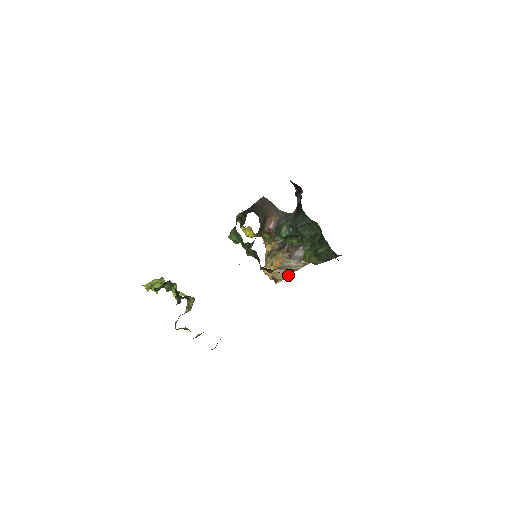
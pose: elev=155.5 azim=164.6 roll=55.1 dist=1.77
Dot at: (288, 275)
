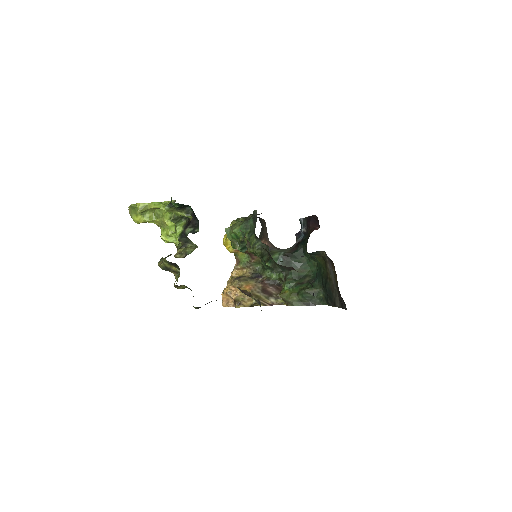
Dot at: (252, 305)
